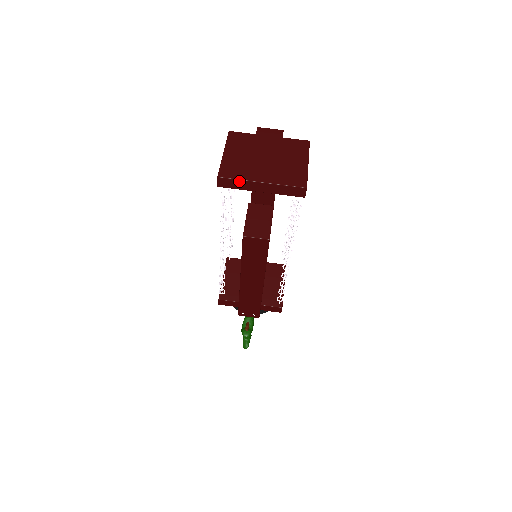
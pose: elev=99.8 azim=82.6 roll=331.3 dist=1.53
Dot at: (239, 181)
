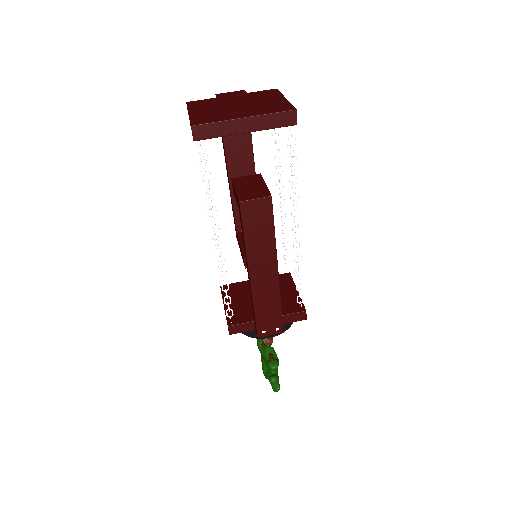
Dot at: (217, 124)
